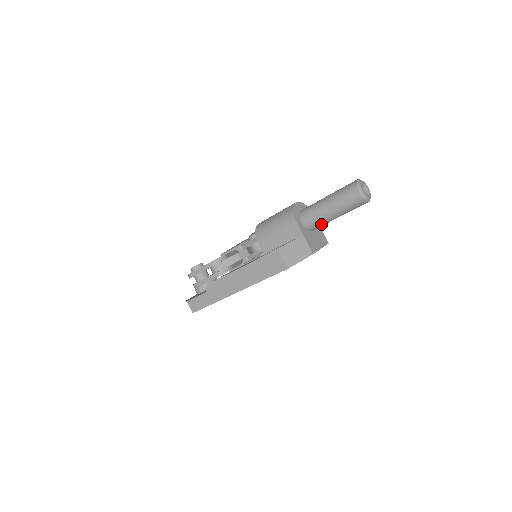
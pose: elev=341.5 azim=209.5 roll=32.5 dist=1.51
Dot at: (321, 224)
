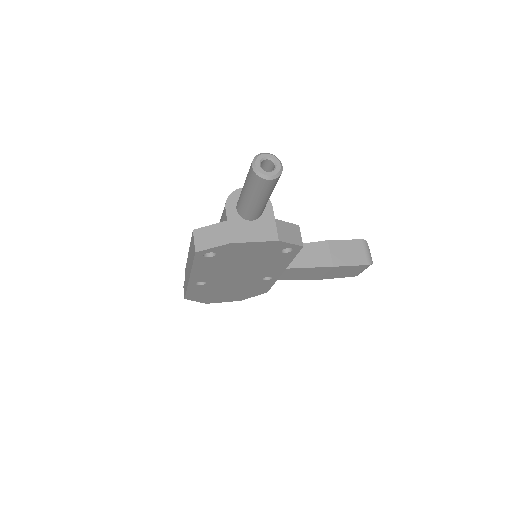
Dot at: (248, 210)
